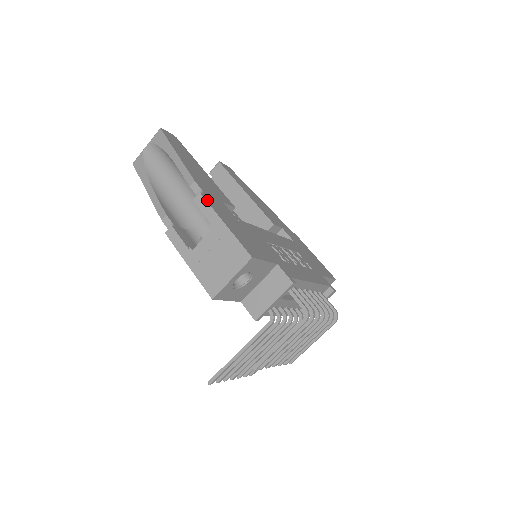
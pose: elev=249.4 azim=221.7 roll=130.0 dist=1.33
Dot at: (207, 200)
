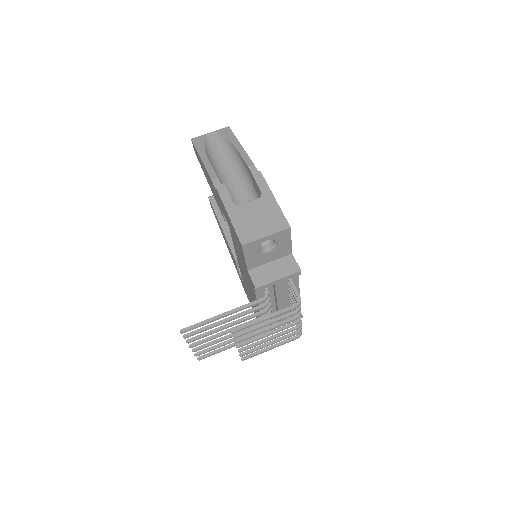
Dot at: (264, 178)
